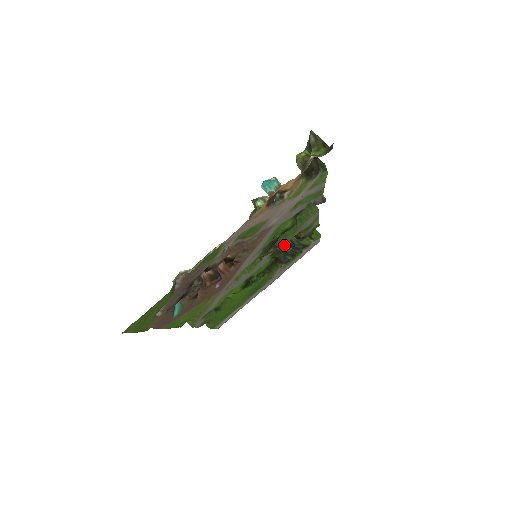
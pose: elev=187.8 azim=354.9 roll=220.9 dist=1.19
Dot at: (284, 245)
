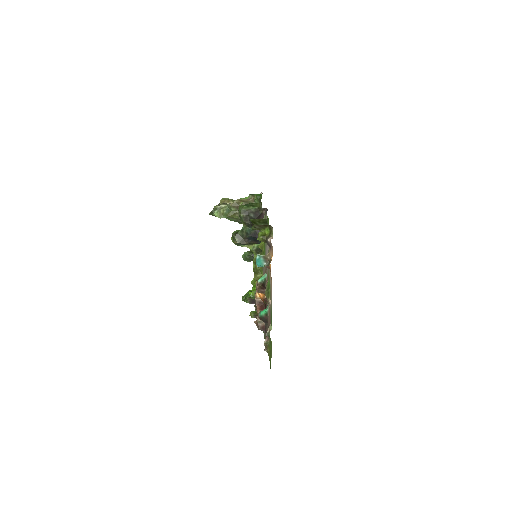
Dot at: occluded
